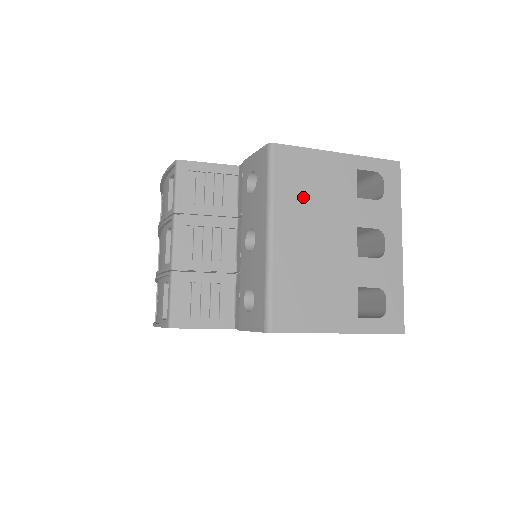
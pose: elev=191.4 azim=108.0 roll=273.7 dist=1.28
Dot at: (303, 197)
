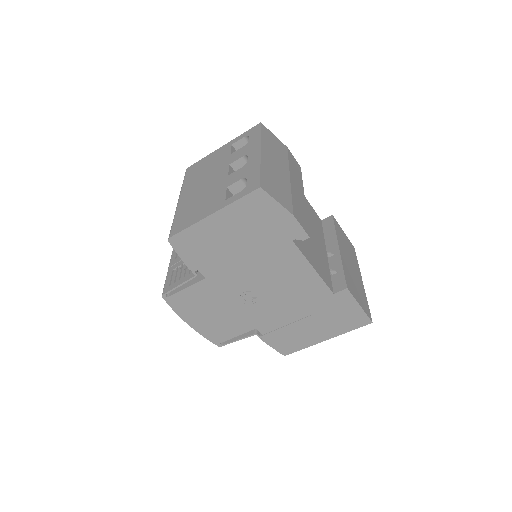
Dot at: (198, 175)
